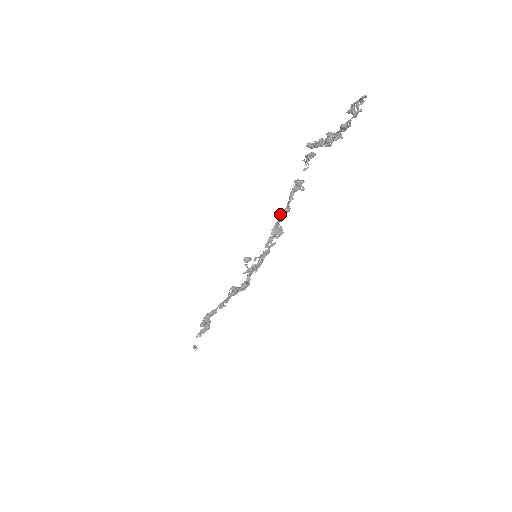
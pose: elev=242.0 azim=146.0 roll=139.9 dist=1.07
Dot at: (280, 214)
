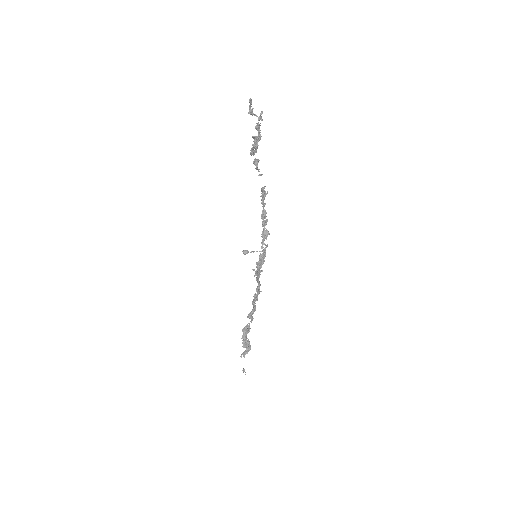
Dot at: occluded
